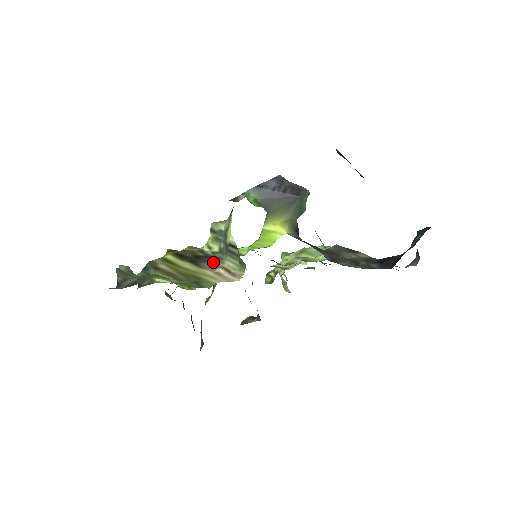
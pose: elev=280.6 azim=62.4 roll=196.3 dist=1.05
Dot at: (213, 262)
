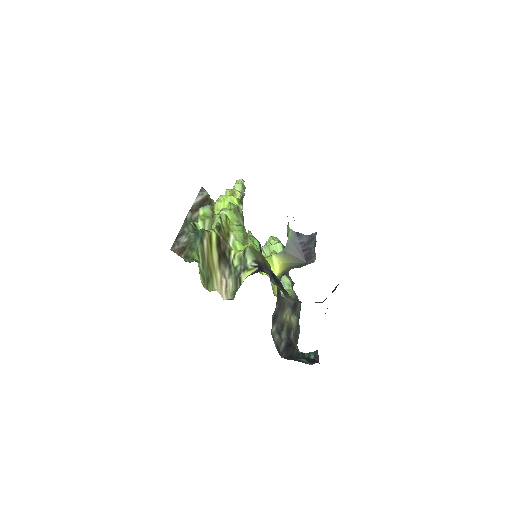
Dot at: (227, 270)
